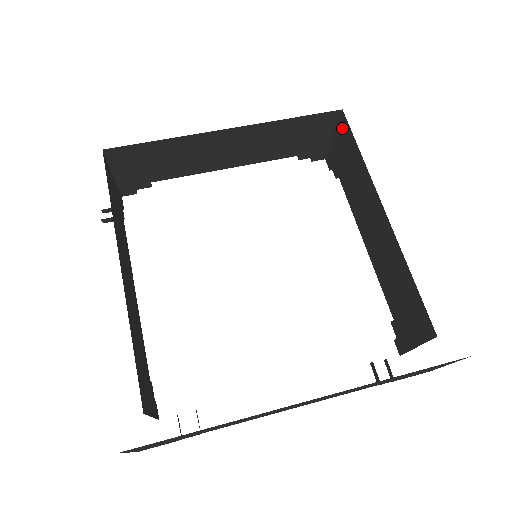
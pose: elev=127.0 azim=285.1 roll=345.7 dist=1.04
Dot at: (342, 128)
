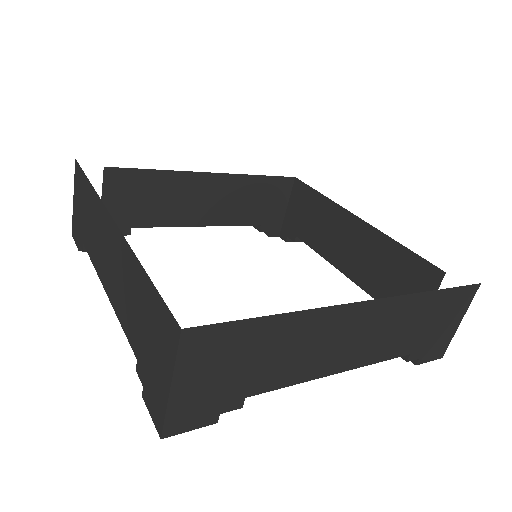
Dot at: (297, 192)
